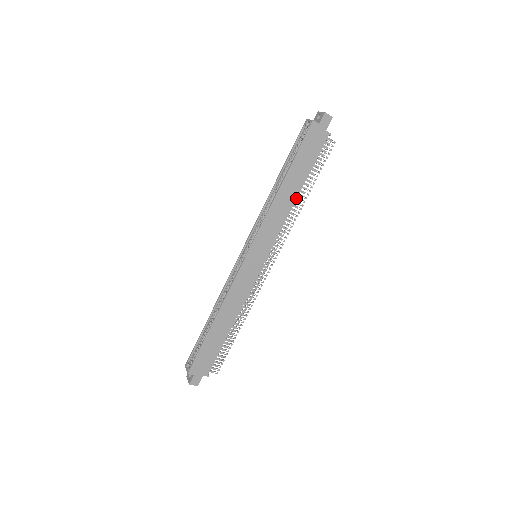
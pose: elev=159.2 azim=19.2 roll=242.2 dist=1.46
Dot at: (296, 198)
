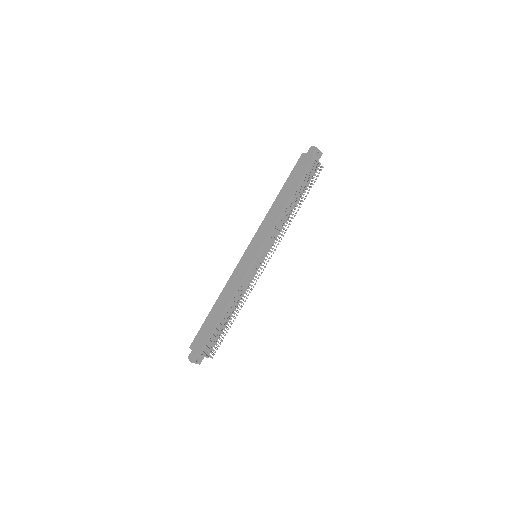
Dot at: (285, 206)
